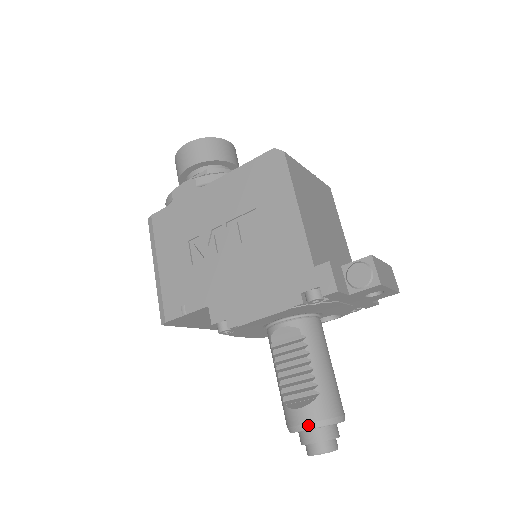
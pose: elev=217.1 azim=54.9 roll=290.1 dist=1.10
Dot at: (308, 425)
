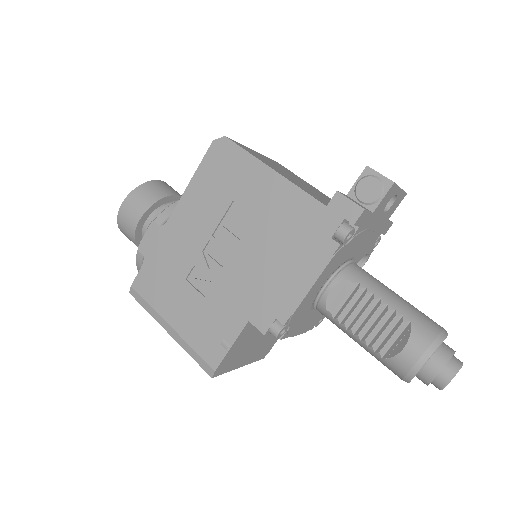
Dot at: (424, 357)
